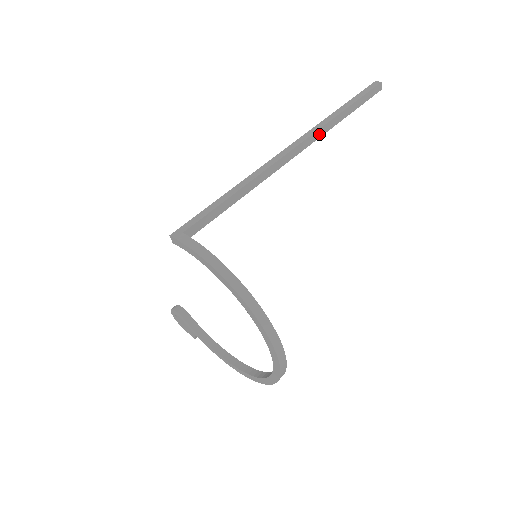
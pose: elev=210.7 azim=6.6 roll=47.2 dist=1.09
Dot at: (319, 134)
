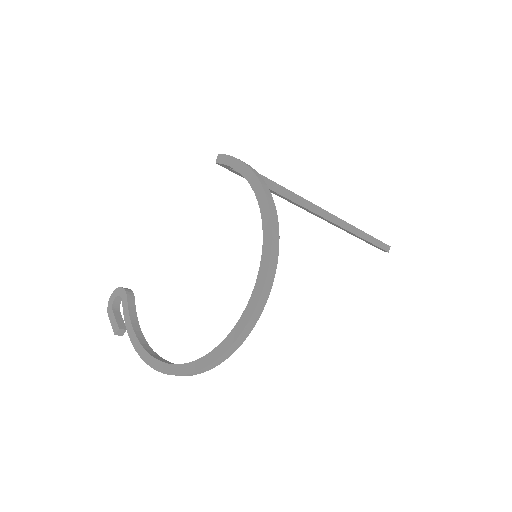
Dot at: (343, 225)
